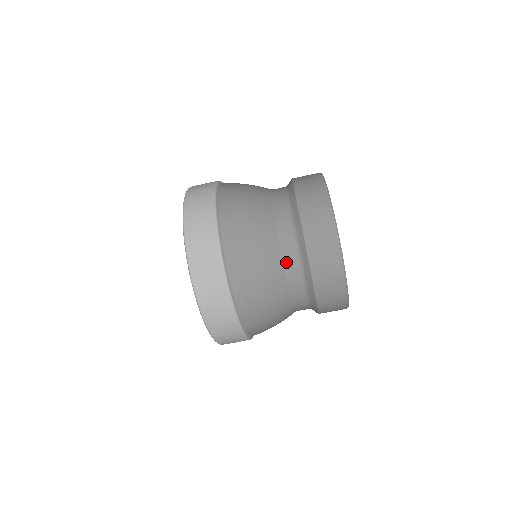
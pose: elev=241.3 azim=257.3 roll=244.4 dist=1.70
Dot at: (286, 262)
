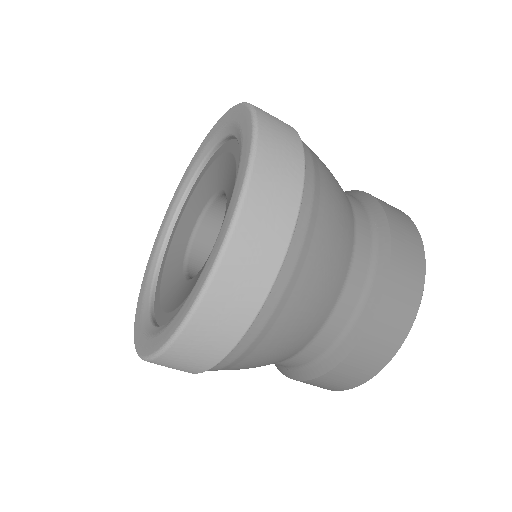
Dot at: (280, 363)
